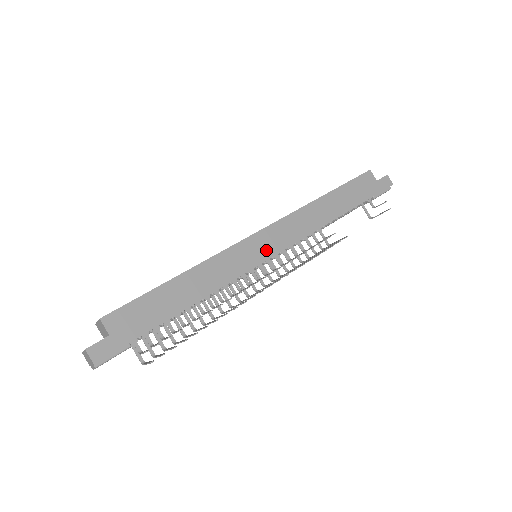
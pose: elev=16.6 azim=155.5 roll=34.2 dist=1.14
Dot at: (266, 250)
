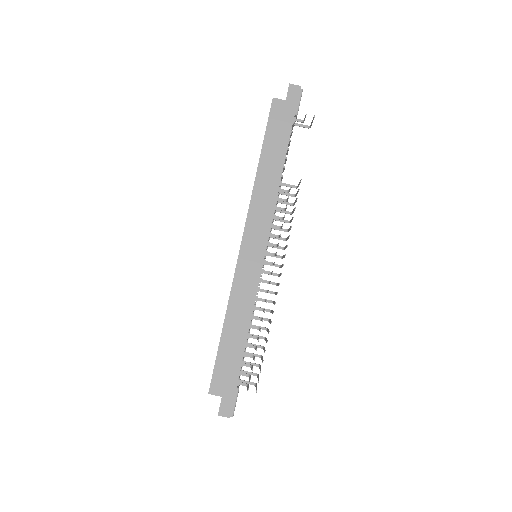
Dot at: (257, 252)
